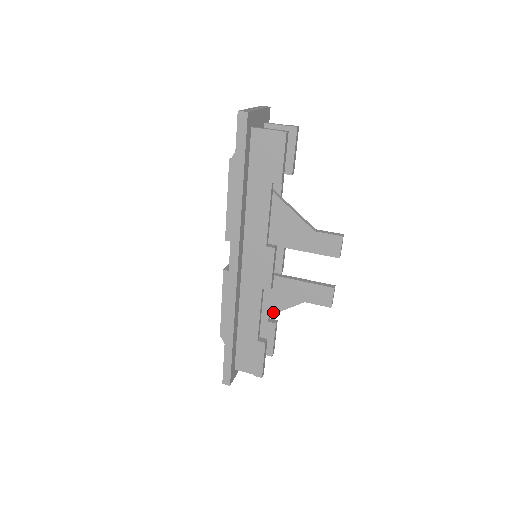
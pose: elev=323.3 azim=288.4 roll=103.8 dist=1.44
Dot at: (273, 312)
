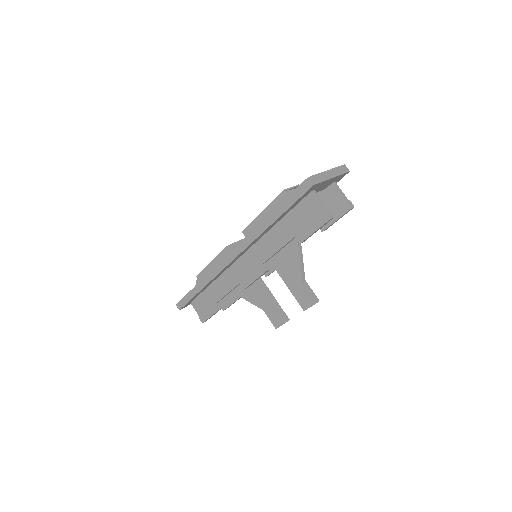
Dot at: (240, 295)
